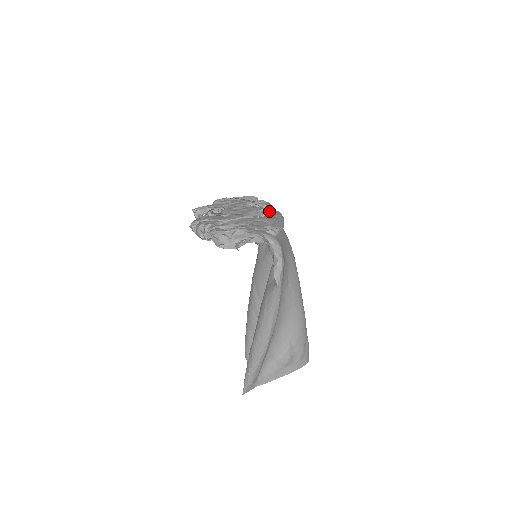
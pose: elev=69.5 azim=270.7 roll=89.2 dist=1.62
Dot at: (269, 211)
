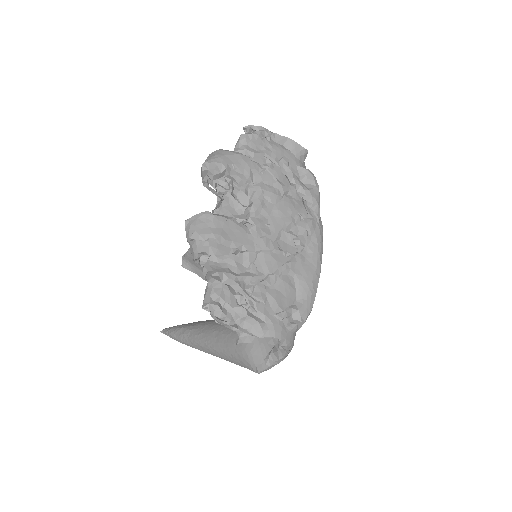
Dot at: (310, 233)
